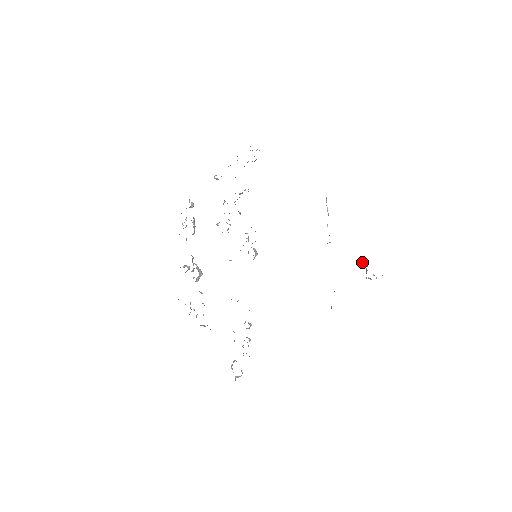
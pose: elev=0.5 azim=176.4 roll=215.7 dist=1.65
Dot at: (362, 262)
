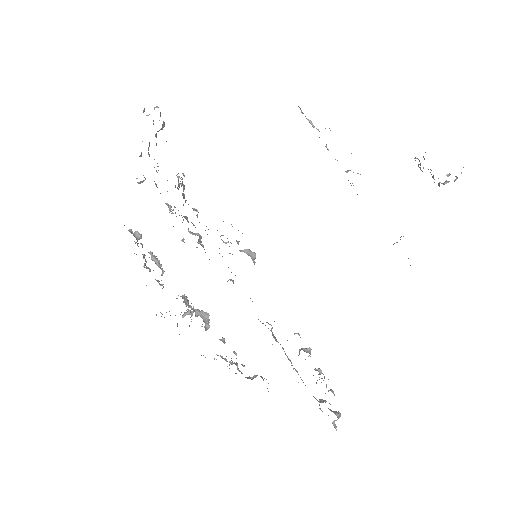
Dot at: occluded
